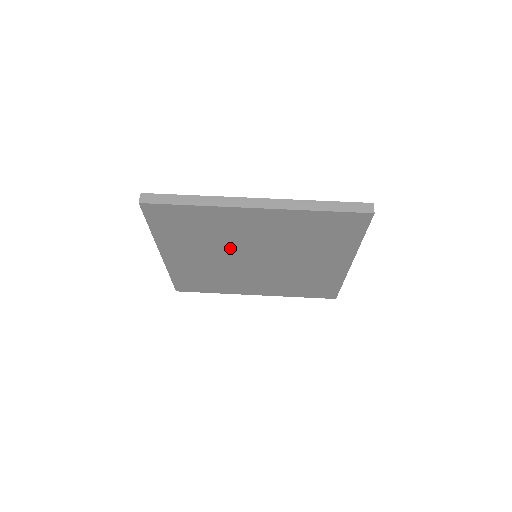
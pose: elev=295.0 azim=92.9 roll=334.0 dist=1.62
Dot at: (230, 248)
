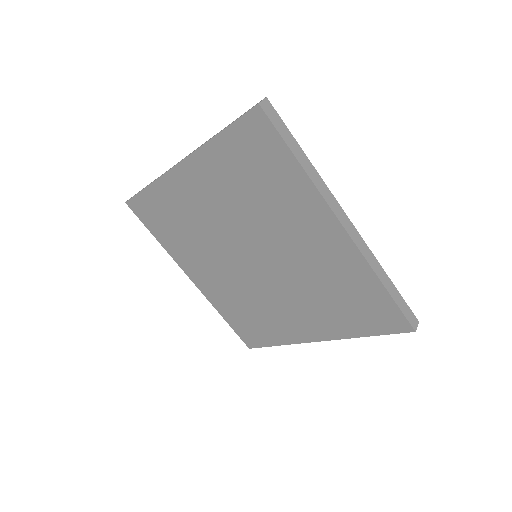
Dot at: (252, 228)
